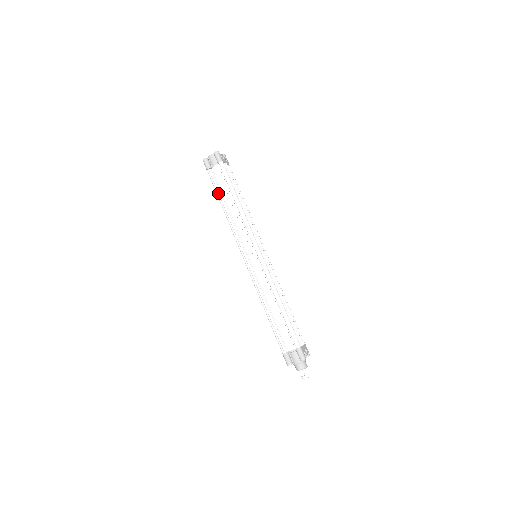
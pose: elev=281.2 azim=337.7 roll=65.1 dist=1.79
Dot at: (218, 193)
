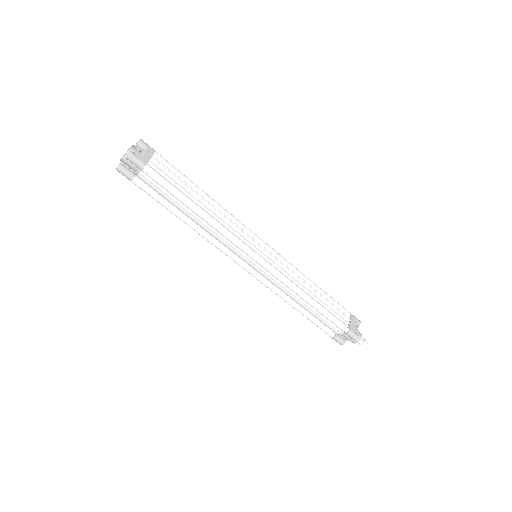
Dot at: (166, 207)
